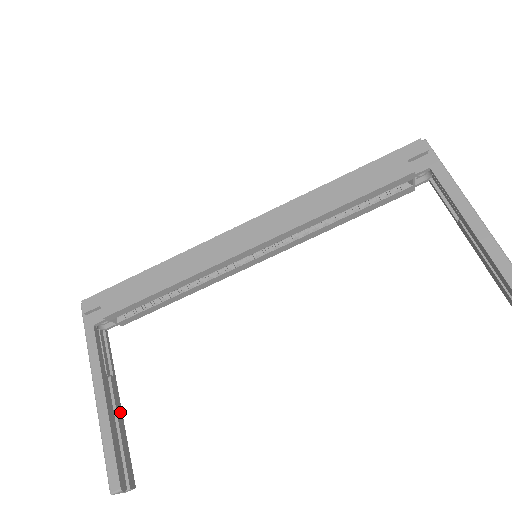
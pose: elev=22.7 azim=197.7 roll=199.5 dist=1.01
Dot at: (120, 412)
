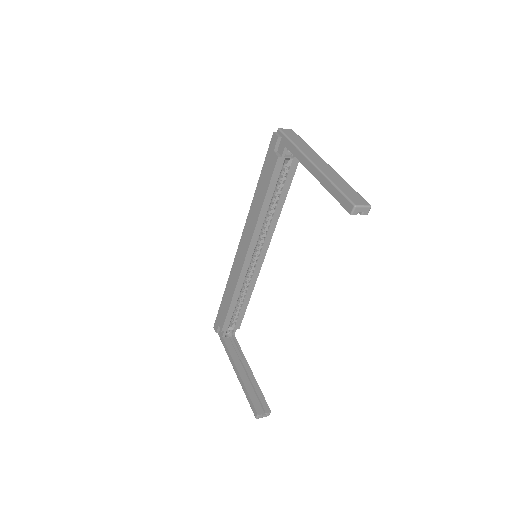
Dot at: (252, 376)
